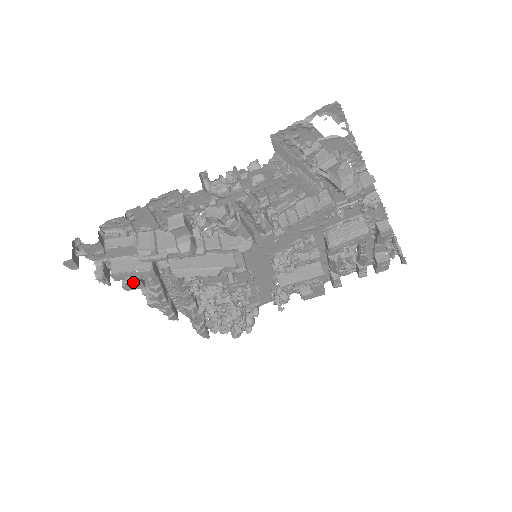
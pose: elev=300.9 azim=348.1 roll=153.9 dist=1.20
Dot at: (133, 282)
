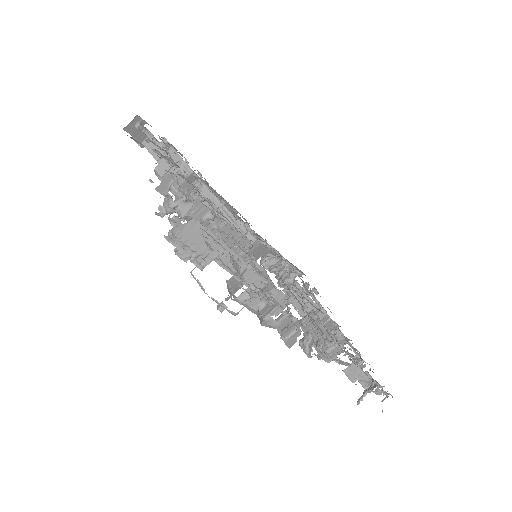
Dot at: occluded
